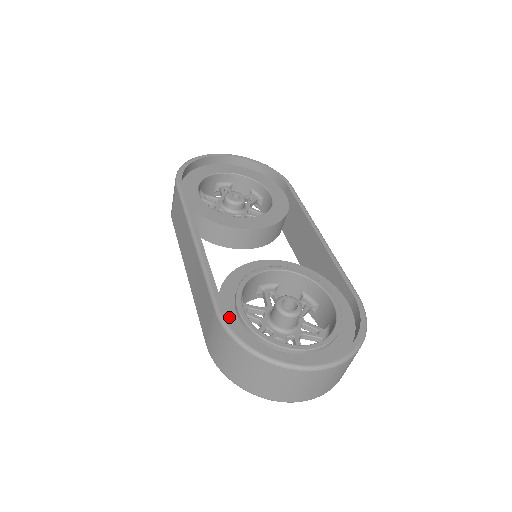
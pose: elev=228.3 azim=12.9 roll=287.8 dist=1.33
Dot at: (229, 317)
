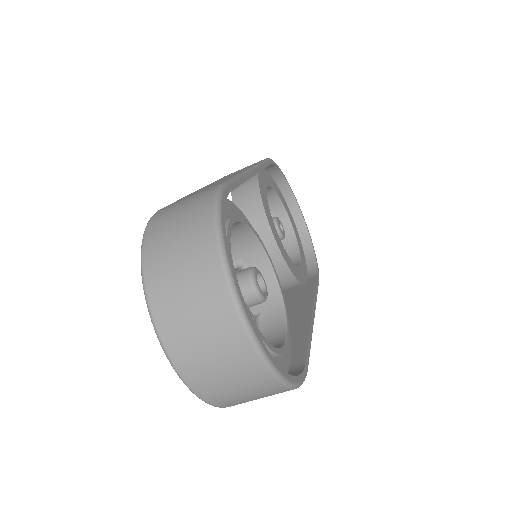
Dot at: occluded
